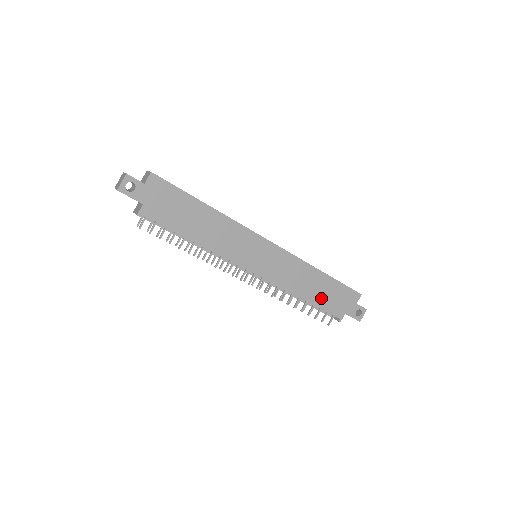
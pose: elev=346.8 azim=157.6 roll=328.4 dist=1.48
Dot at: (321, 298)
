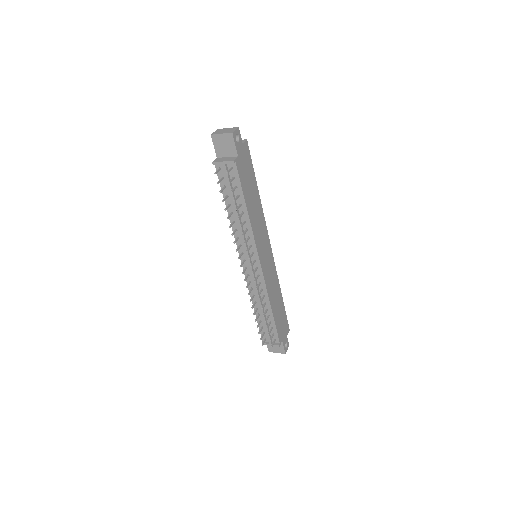
Dot at: (277, 316)
